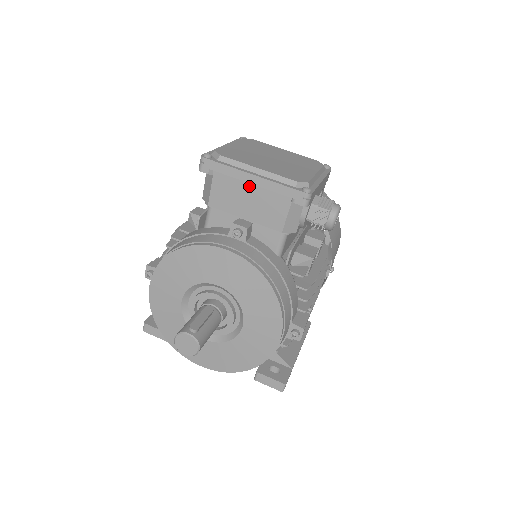
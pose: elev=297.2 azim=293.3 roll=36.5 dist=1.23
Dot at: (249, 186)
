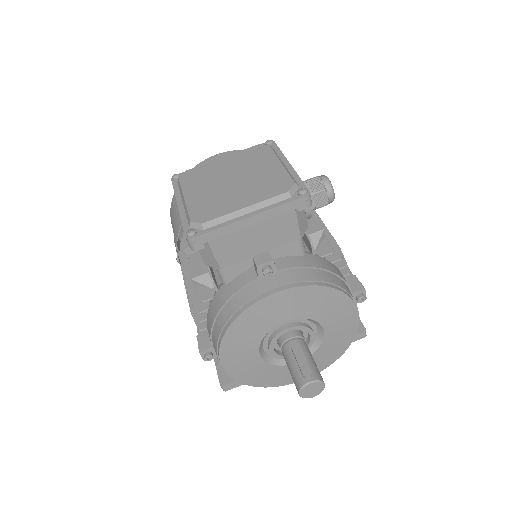
Dot at: (249, 228)
